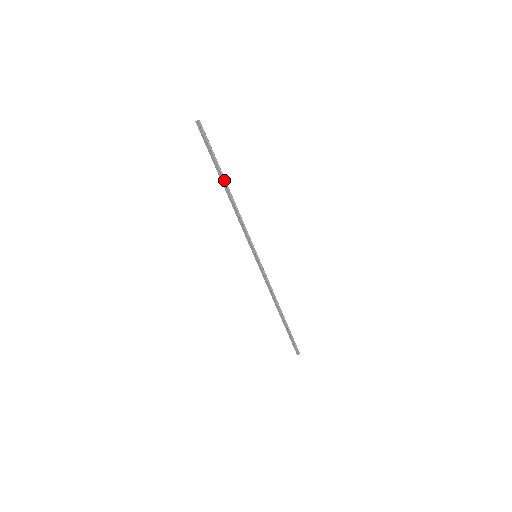
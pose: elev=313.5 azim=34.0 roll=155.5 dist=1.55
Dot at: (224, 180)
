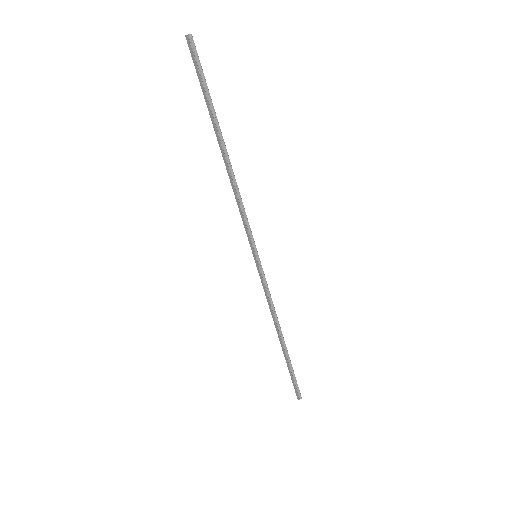
Dot at: (220, 136)
